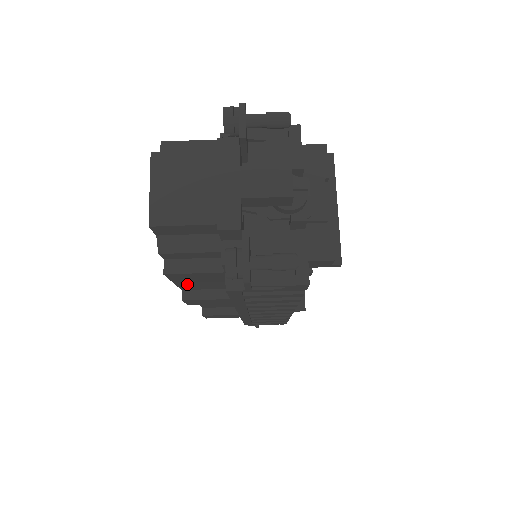
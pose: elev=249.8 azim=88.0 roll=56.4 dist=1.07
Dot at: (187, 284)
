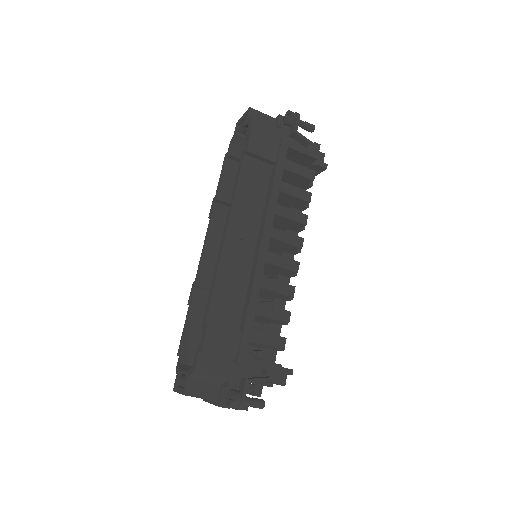
Dot at: (191, 325)
